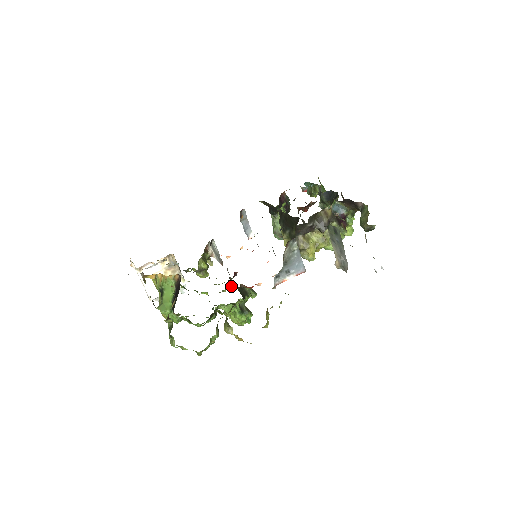
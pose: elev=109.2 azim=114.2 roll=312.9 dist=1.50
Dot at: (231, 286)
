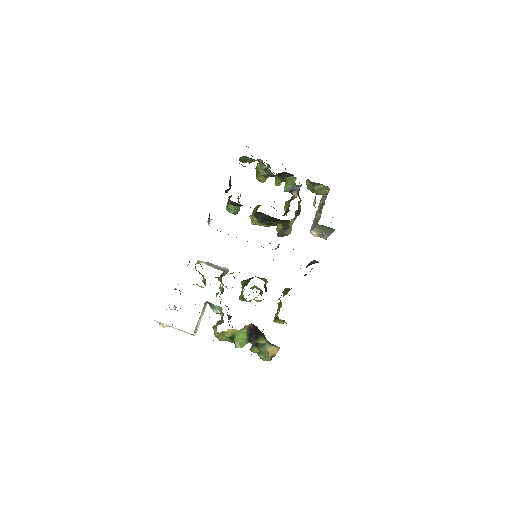
Dot at: occluded
